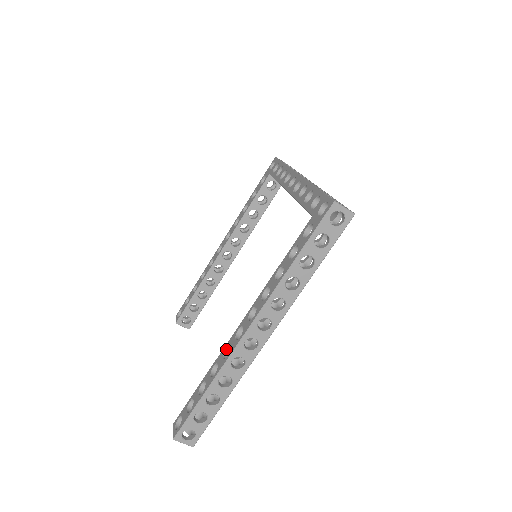
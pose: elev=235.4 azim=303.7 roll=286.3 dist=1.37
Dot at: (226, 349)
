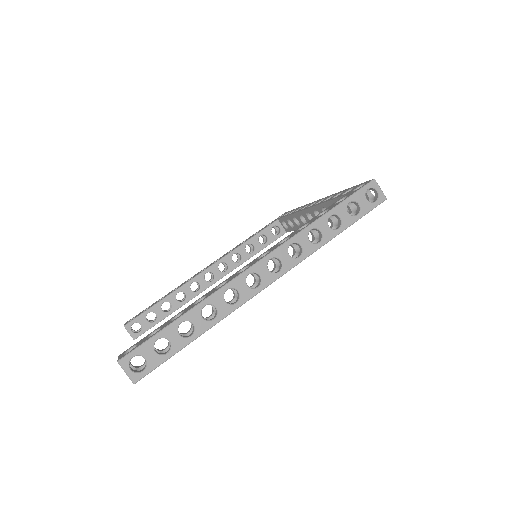
Dot at: (220, 286)
